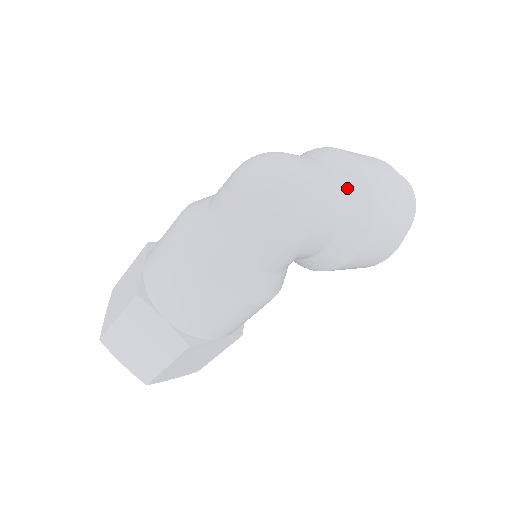
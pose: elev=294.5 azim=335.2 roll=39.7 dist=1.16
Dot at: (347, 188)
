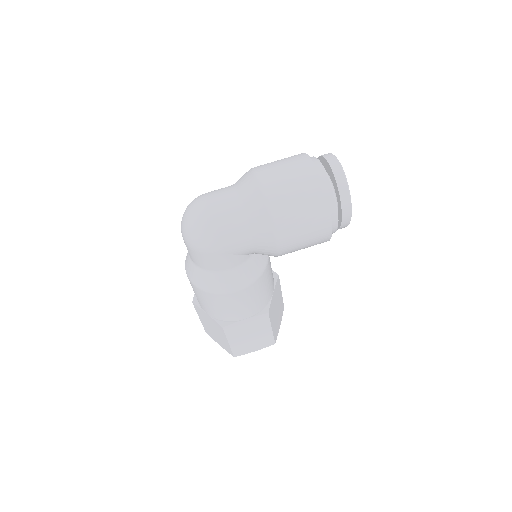
Dot at: (244, 199)
